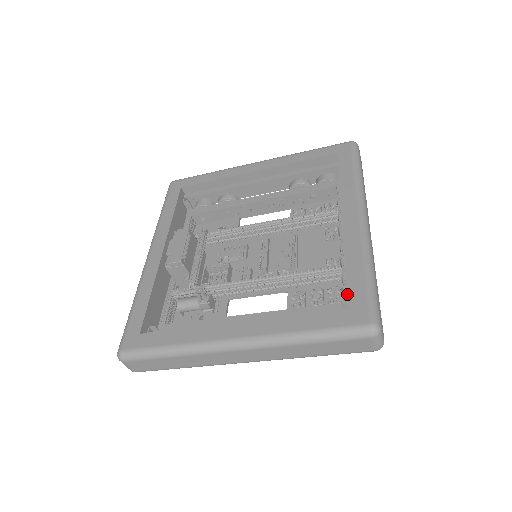
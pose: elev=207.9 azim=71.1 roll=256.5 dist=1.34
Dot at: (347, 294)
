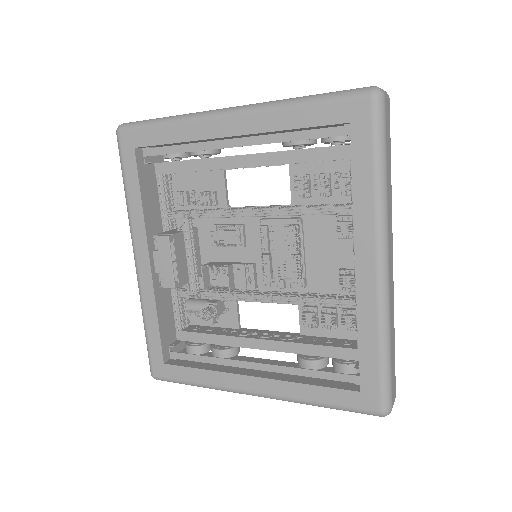
Dot at: occluded
